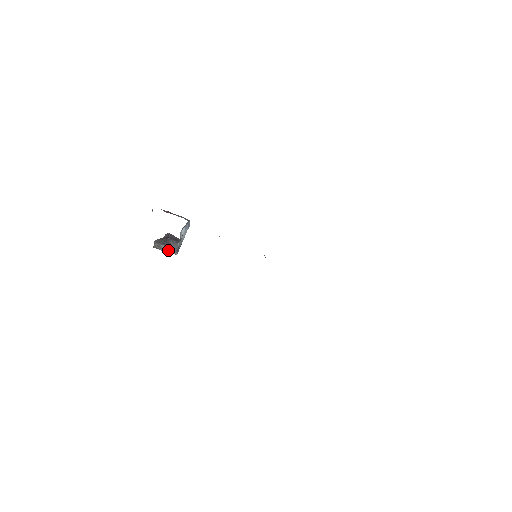
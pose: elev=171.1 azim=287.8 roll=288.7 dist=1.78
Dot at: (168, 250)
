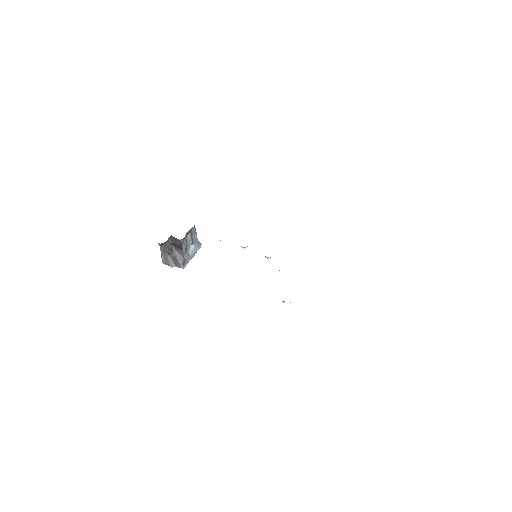
Dot at: (175, 263)
